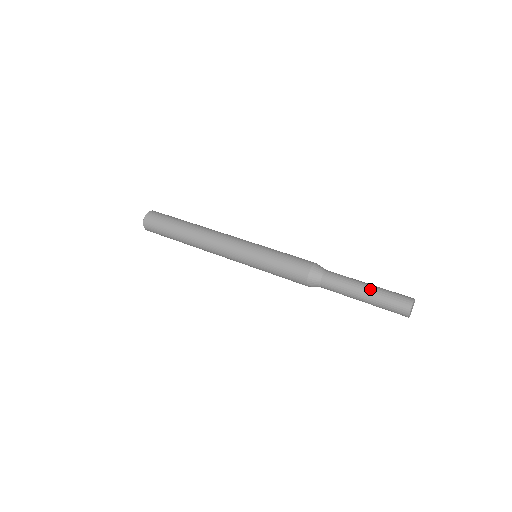
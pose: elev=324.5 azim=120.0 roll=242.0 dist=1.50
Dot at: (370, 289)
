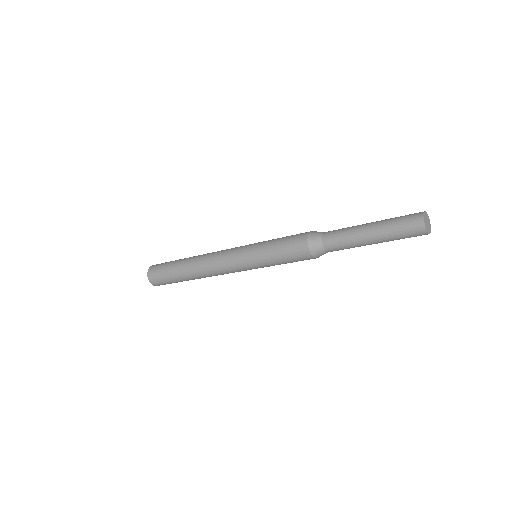
Dot at: (374, 224)
